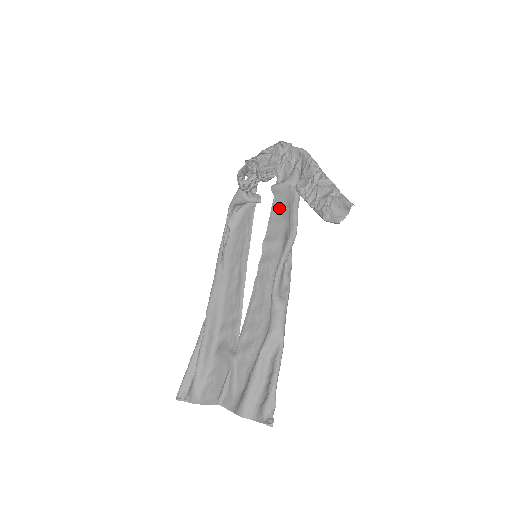
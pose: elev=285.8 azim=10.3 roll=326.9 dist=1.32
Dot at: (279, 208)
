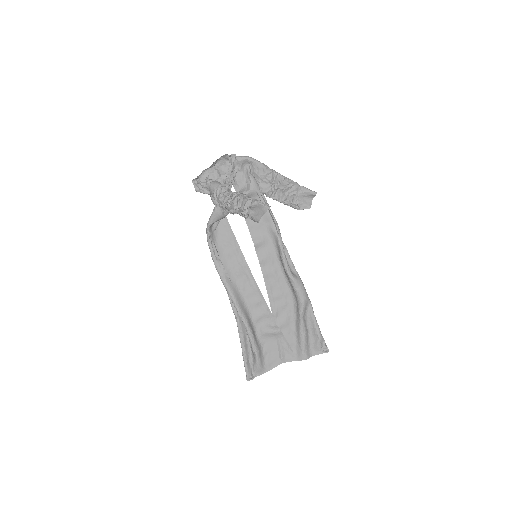
Dot at: occluded
